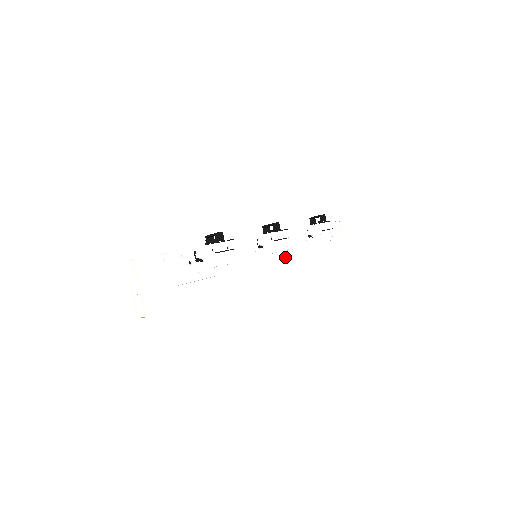
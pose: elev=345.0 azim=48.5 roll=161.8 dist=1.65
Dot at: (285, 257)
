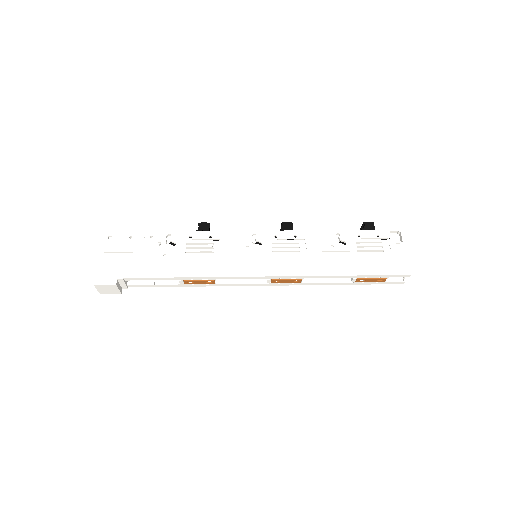
Dot at: (292, 259)
